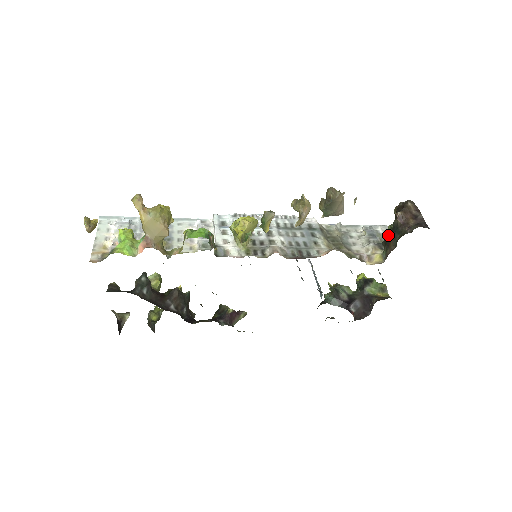
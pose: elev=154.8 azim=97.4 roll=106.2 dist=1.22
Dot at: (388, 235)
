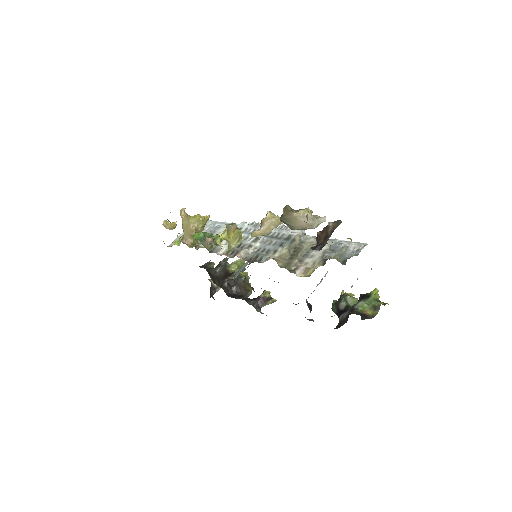
Dot at: occluded
